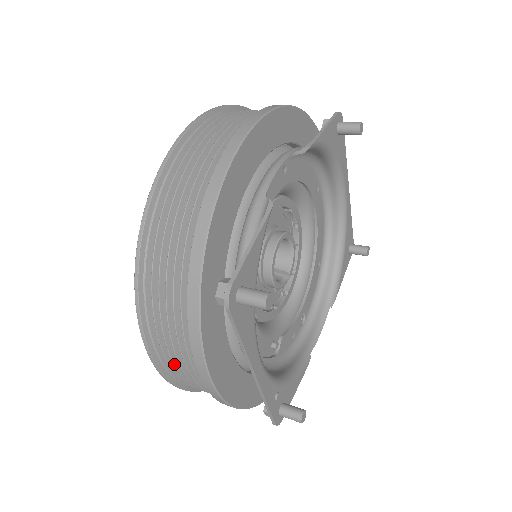
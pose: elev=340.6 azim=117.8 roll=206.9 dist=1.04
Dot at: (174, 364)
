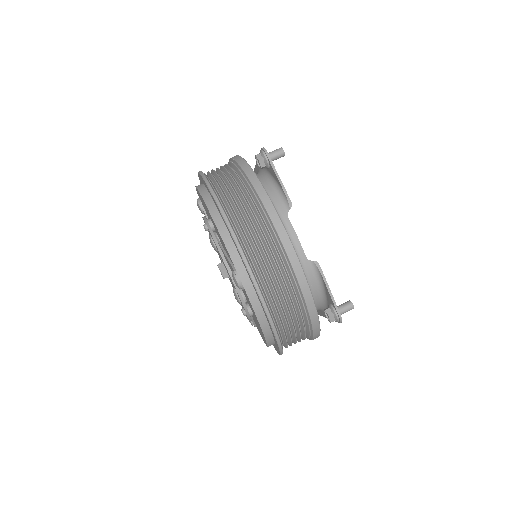
Dot at: occluded
